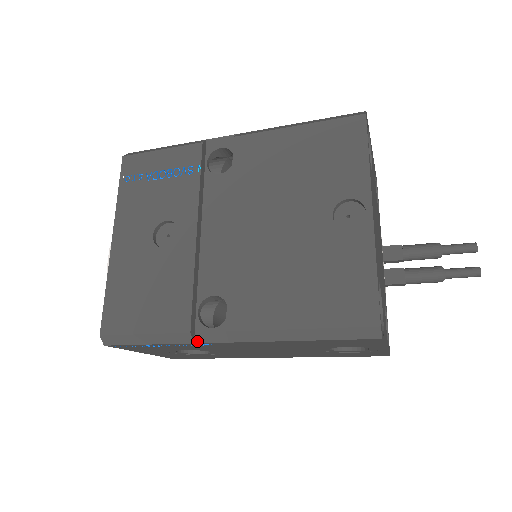
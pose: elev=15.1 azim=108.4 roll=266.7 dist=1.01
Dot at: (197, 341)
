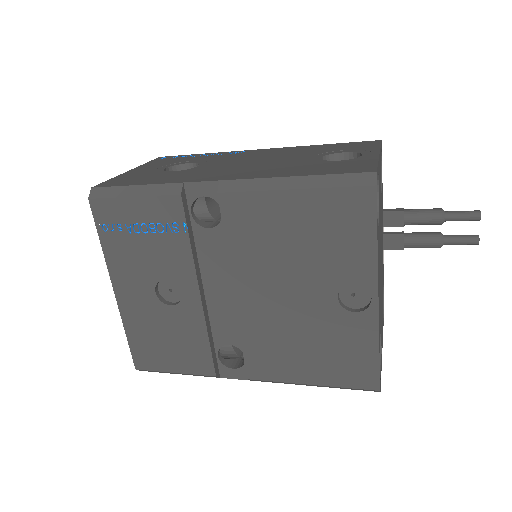
Dot at: (222, 377)
